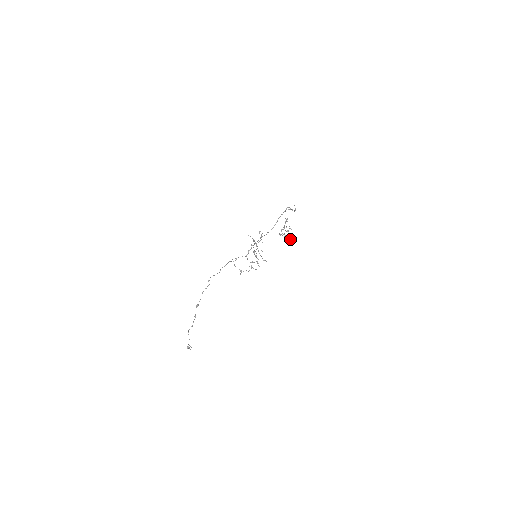
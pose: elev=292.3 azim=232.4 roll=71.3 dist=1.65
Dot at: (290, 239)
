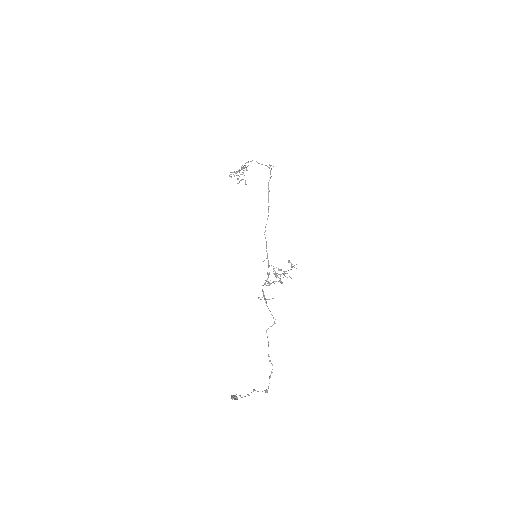
Dot at: (245, 180)
